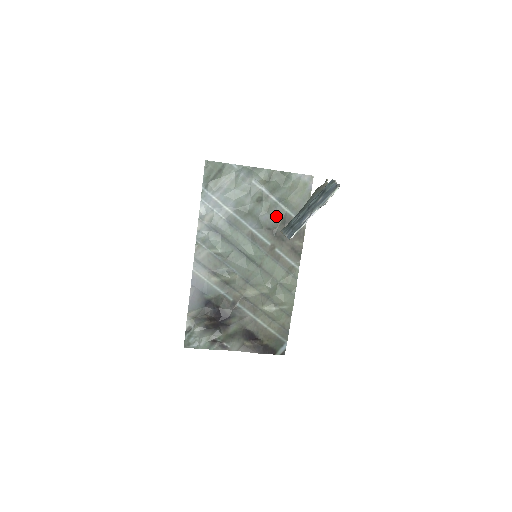
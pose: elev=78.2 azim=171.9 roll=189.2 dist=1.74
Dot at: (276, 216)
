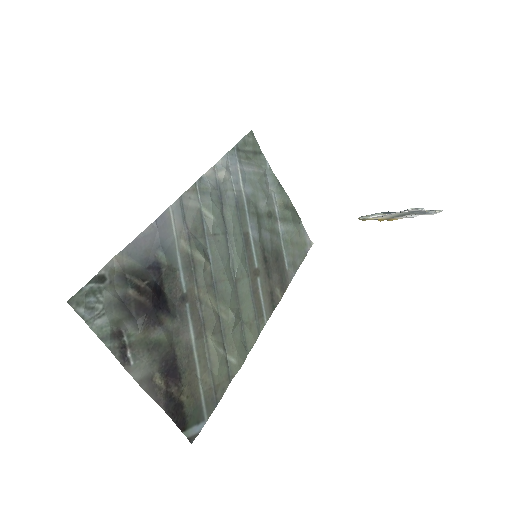
Dot at: (274, 245)
